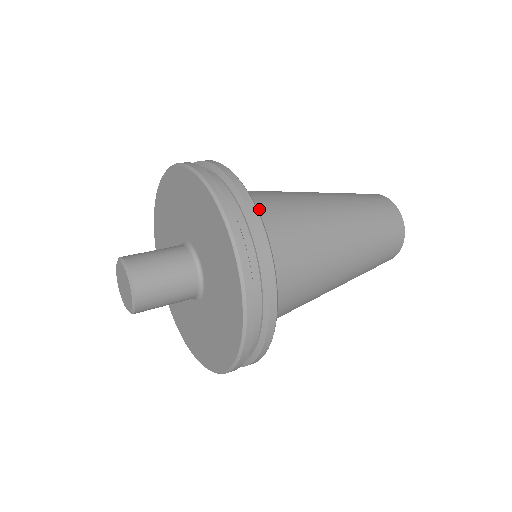
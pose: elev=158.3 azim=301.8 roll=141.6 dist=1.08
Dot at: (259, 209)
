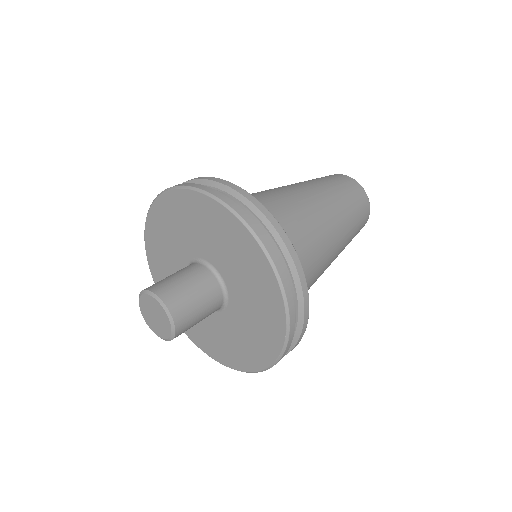
Dot at: occluded
